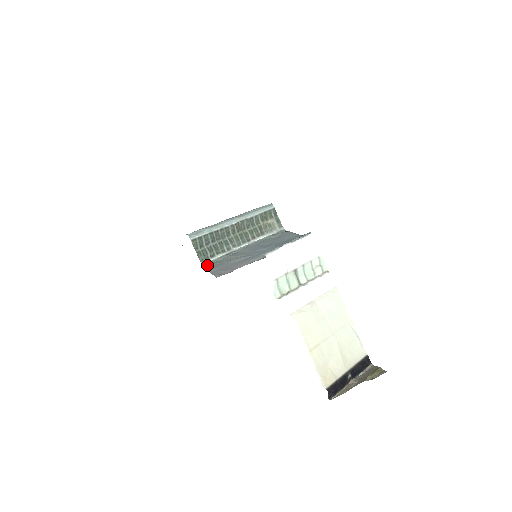
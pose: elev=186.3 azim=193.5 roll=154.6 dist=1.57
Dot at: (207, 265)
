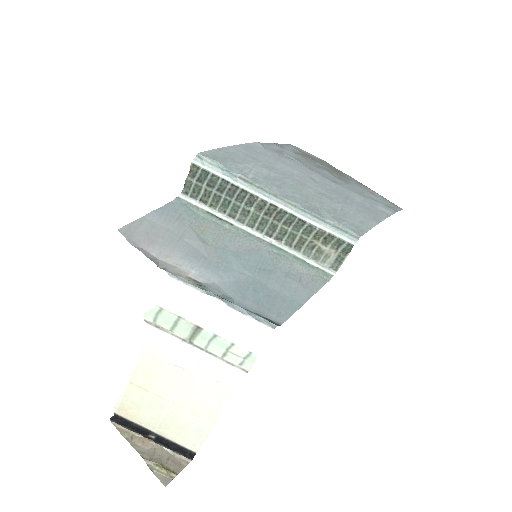
Dot at: (178, 203)
